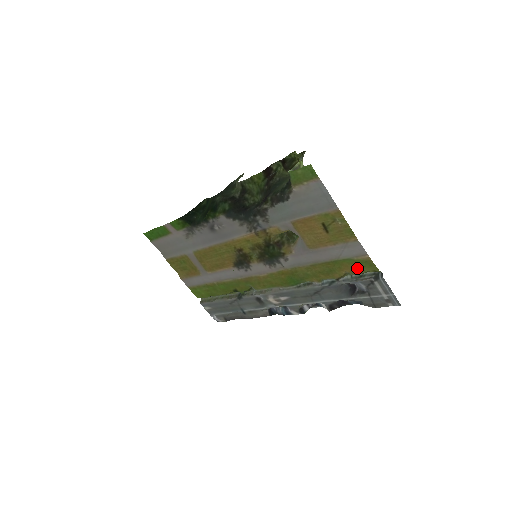
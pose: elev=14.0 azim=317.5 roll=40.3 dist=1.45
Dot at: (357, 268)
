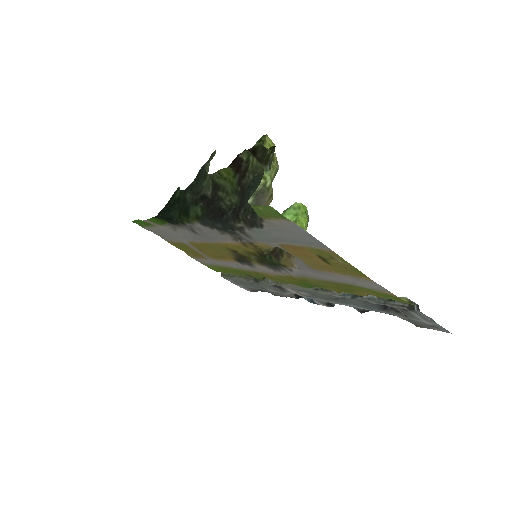
Dot at: (381, 297)
